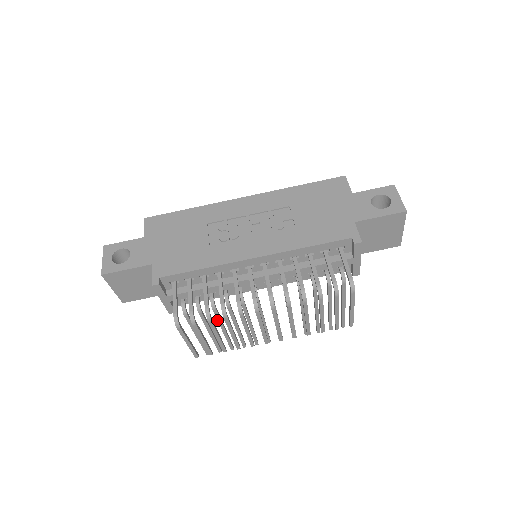
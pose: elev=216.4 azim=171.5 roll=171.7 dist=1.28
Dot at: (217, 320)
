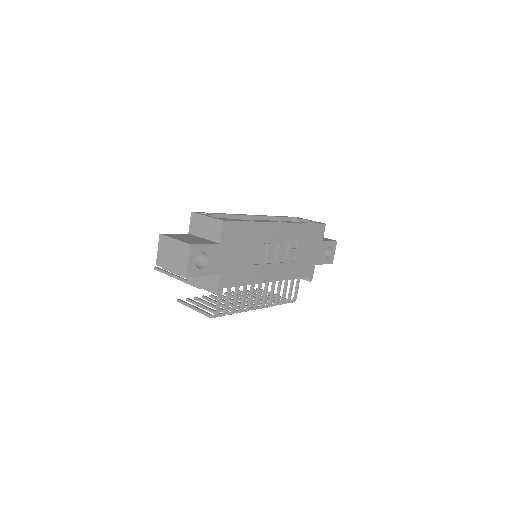
Dot at: occluded
